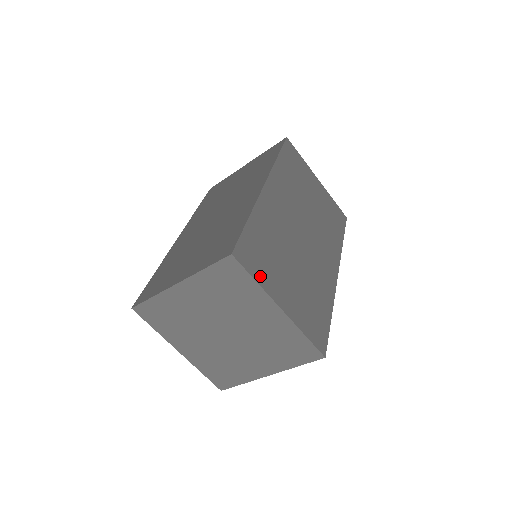
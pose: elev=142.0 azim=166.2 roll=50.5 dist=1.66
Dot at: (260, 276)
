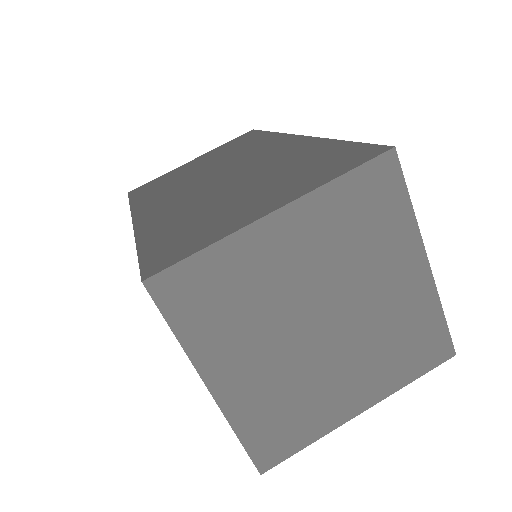
Dot at: occluded
